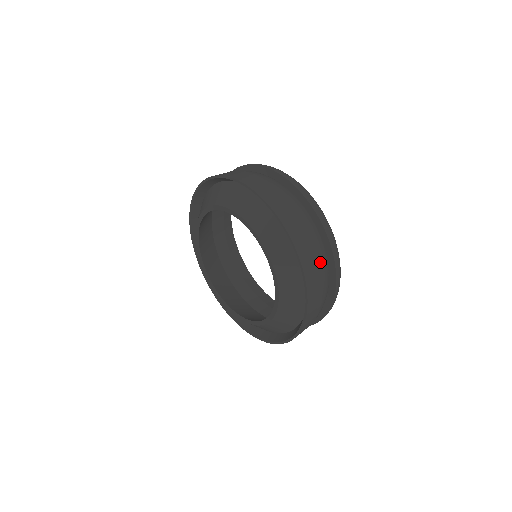
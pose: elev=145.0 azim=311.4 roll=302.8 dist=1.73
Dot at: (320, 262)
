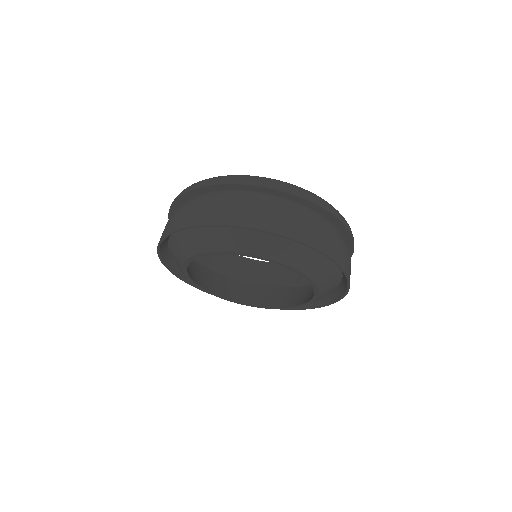
Dot at: (322, 227)
